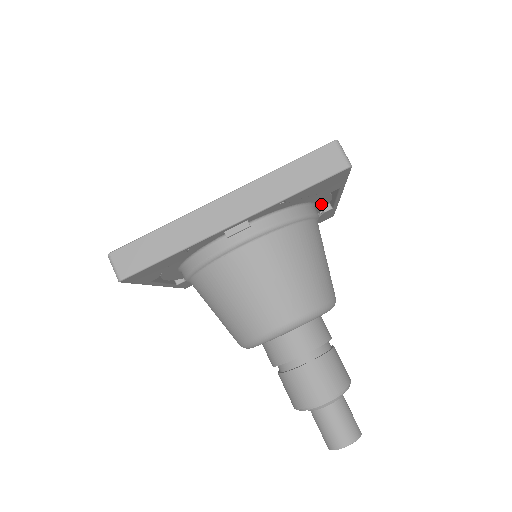
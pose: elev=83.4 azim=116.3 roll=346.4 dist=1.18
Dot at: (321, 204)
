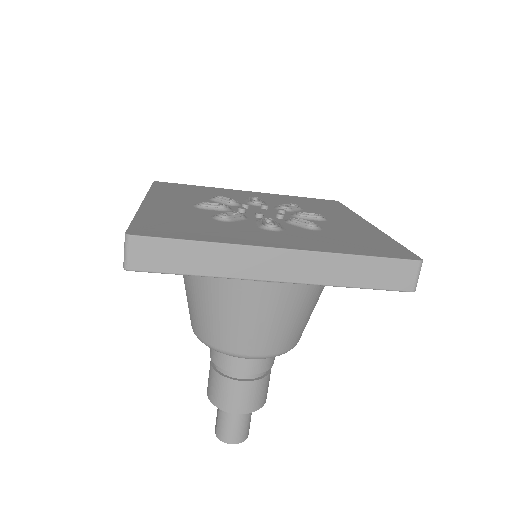
Dot at: occluded
